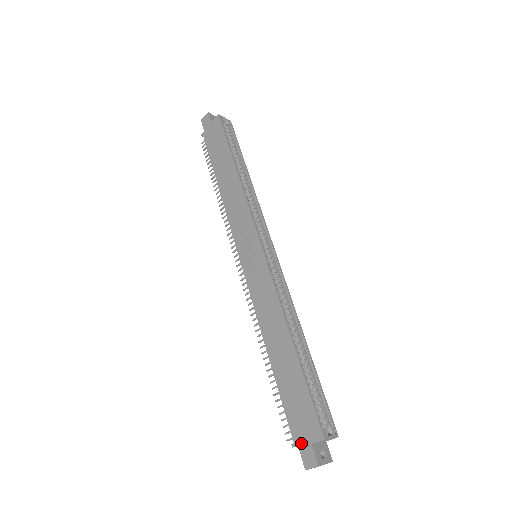
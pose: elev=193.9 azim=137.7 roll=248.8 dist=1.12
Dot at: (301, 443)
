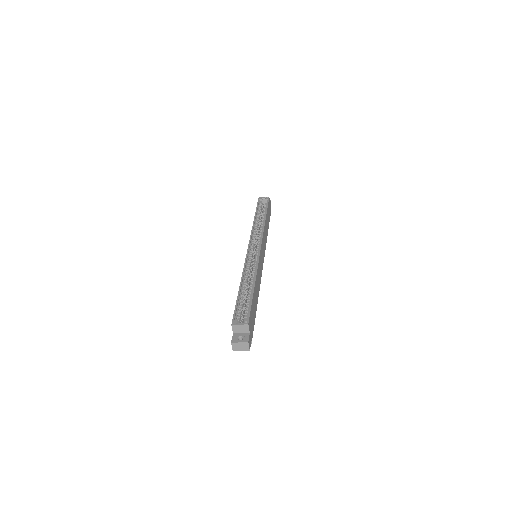
Dot at: occluded
